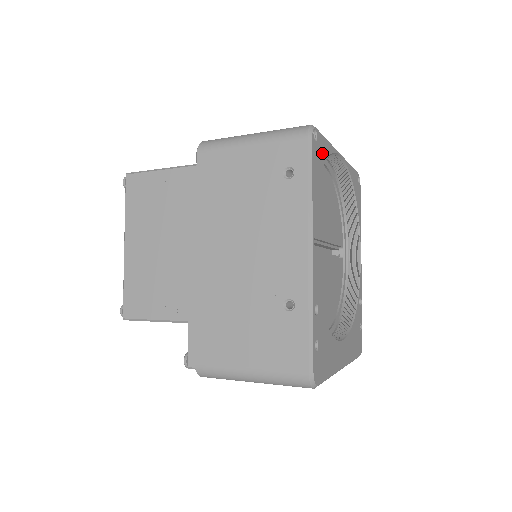
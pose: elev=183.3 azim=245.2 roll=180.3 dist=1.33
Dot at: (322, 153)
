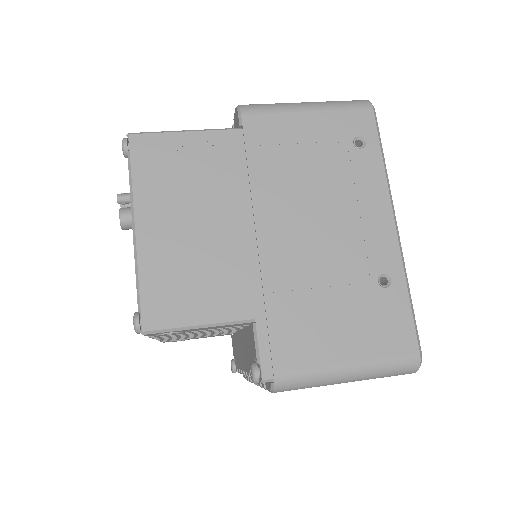
Dot at: occluded
